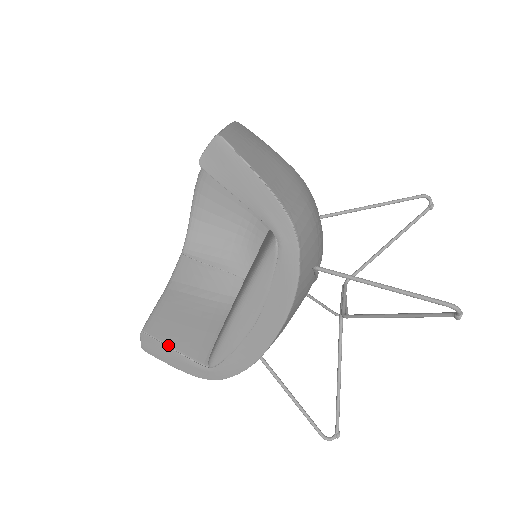
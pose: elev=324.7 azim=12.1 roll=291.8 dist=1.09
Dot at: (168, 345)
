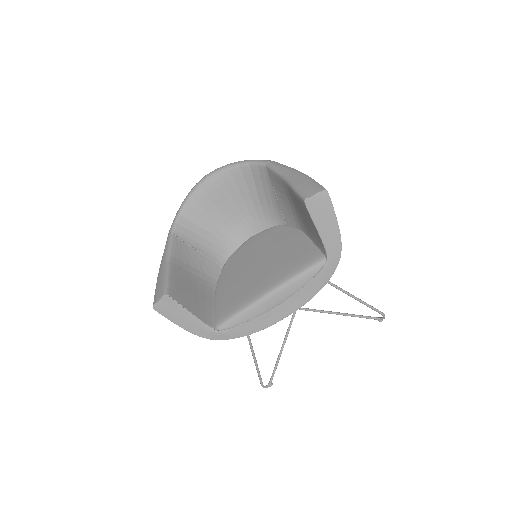
Dot at: (187, 309)
